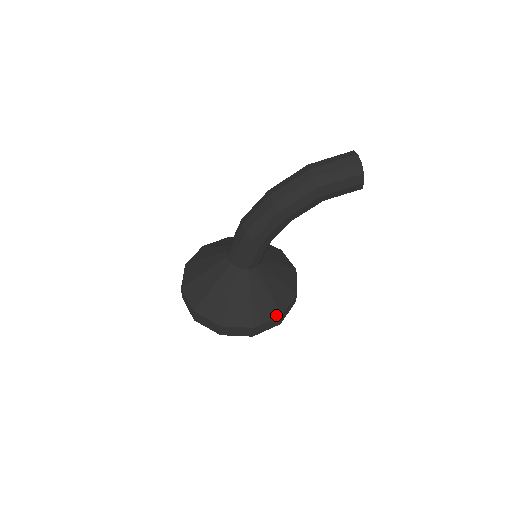
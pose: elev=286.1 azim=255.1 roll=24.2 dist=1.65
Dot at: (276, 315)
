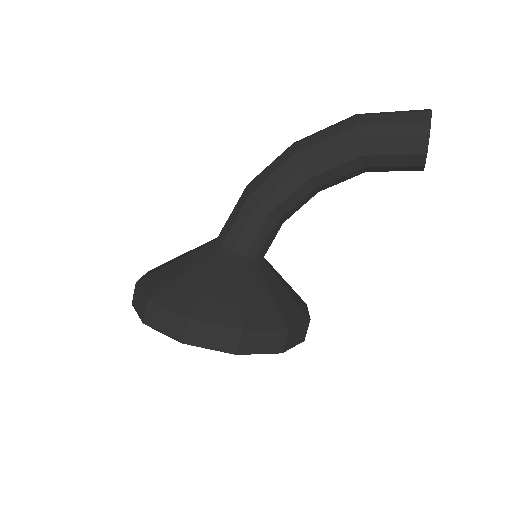
Dot at: (233, 324)
